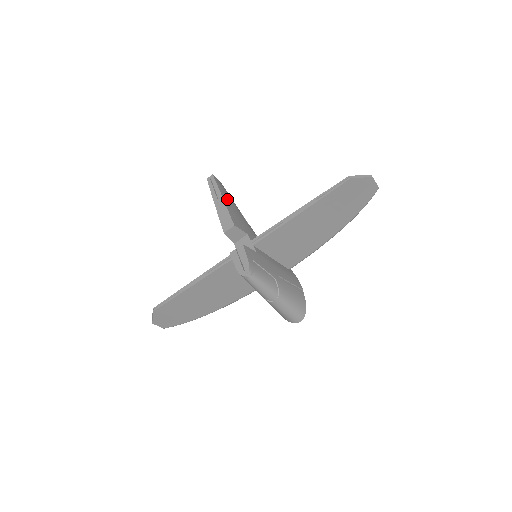
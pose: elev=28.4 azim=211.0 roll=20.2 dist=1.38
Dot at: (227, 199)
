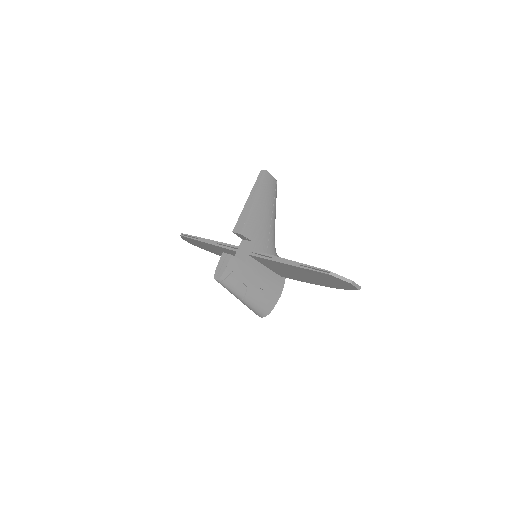
Dot at: (260, 201)
